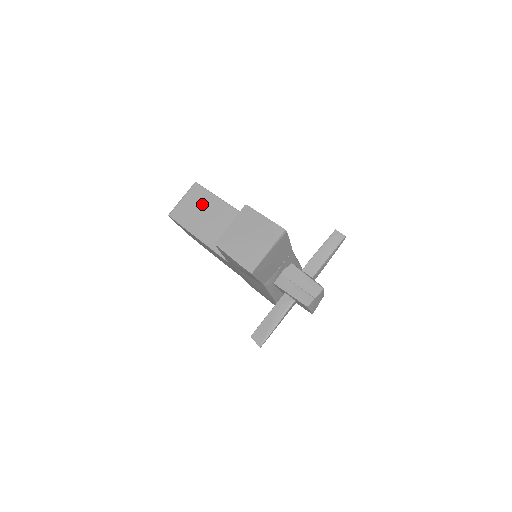
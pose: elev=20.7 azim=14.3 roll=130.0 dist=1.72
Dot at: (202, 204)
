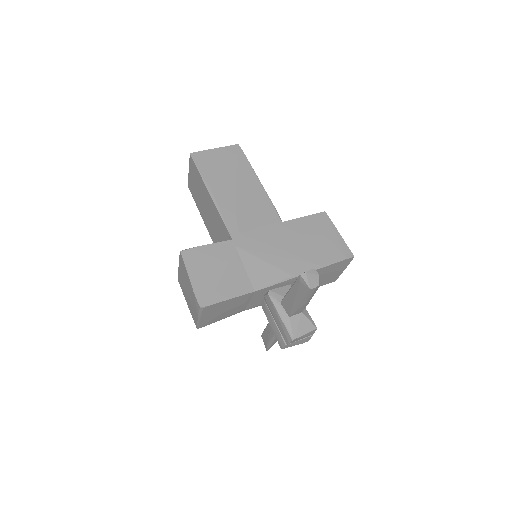
Dot at: (199, 187)
